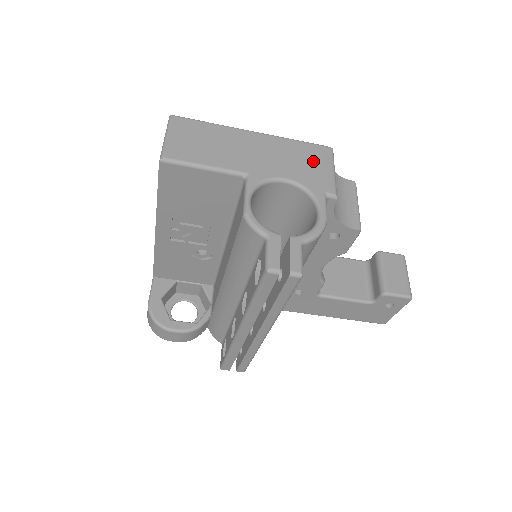
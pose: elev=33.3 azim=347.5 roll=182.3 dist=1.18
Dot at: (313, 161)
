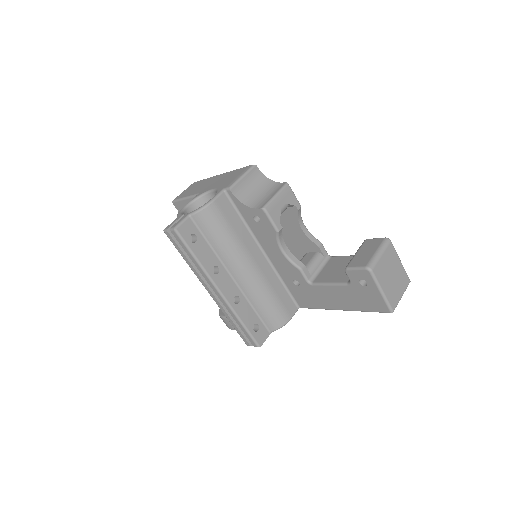
Dot at: (235, 175)
